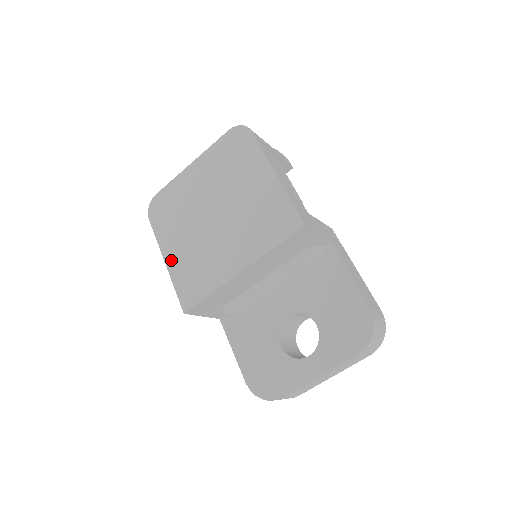
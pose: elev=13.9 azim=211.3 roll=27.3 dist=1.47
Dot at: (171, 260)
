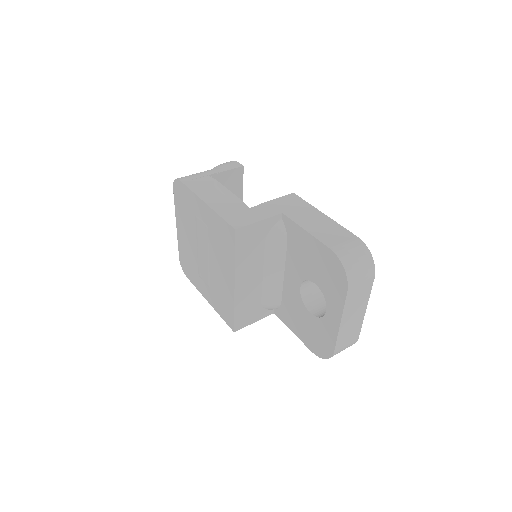
Dot at: (209, 299)
